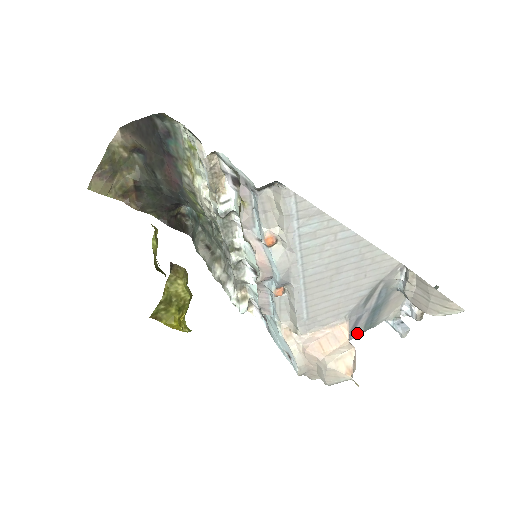
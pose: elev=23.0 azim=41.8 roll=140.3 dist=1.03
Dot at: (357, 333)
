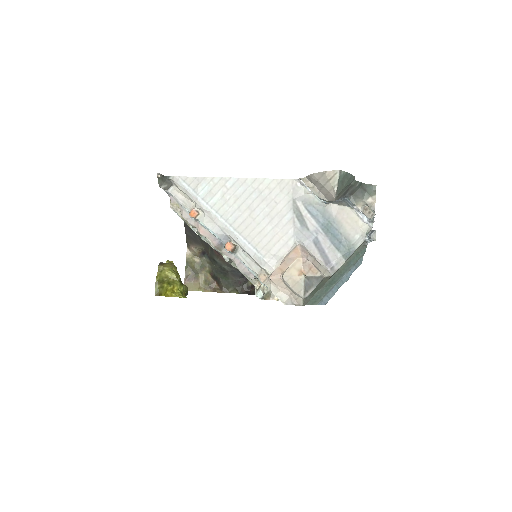
Dot at: (336, 259)
